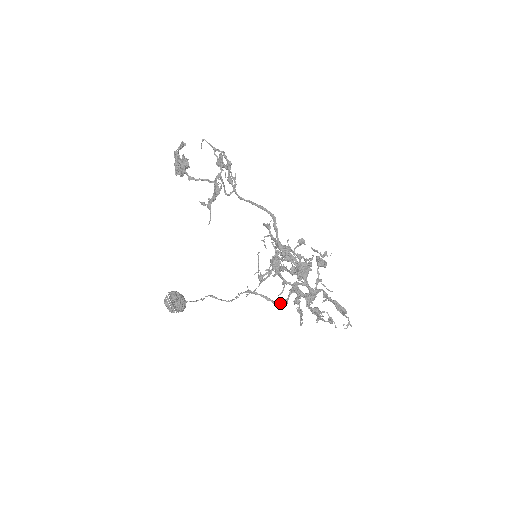
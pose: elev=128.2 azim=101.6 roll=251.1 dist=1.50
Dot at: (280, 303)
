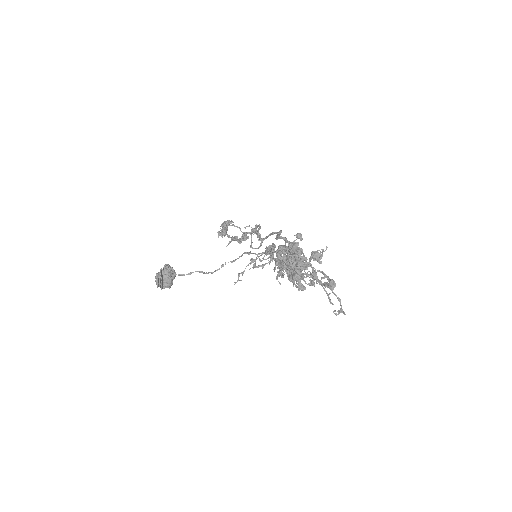
Dot at: (260, 253)
